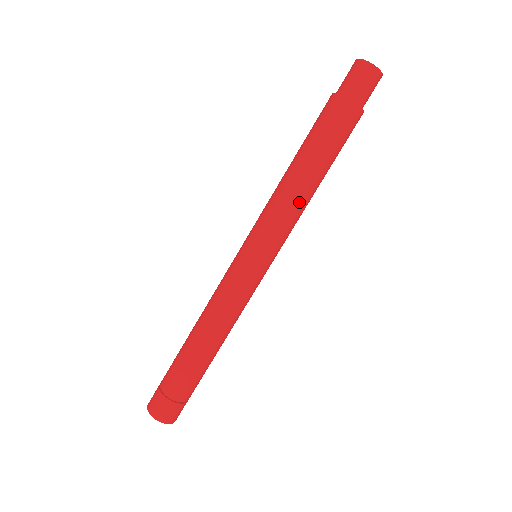
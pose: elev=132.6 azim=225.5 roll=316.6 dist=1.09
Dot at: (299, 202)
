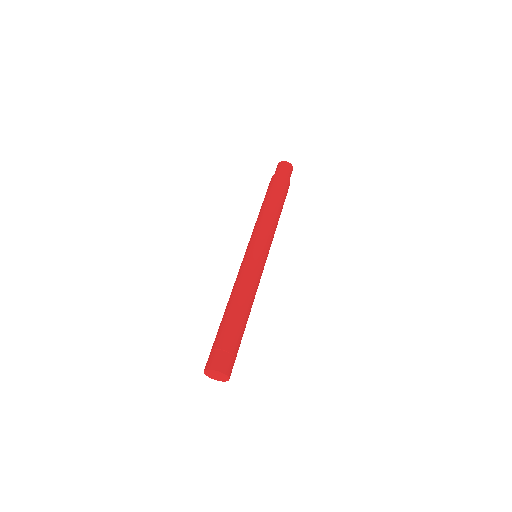
Dot at: (272, 219)
